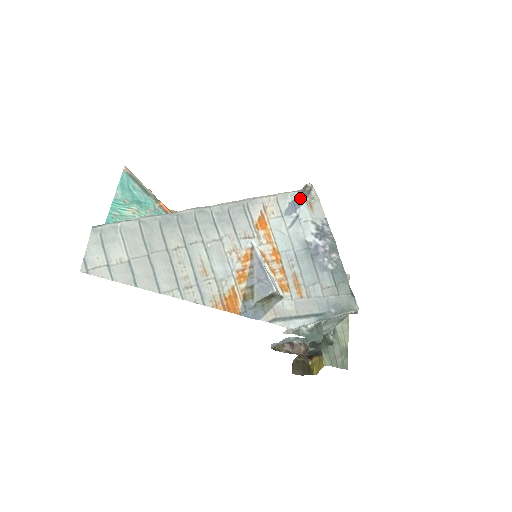
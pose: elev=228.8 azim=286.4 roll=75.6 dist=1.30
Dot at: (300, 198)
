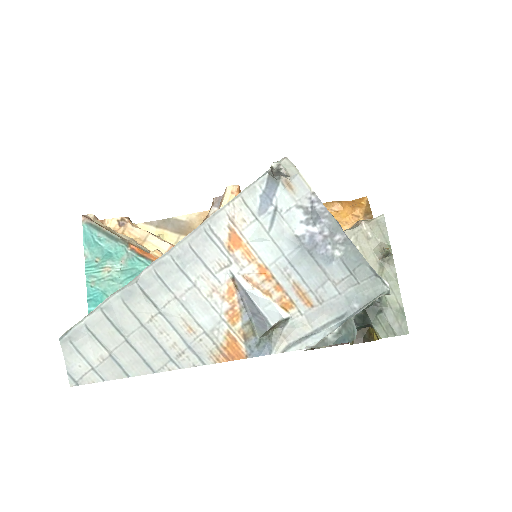
Dot at: (272, 181)
